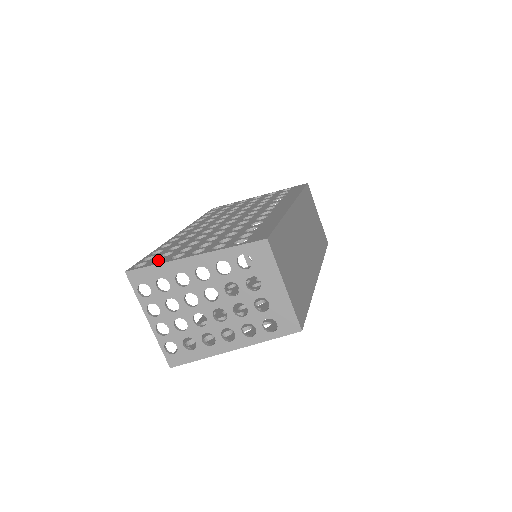
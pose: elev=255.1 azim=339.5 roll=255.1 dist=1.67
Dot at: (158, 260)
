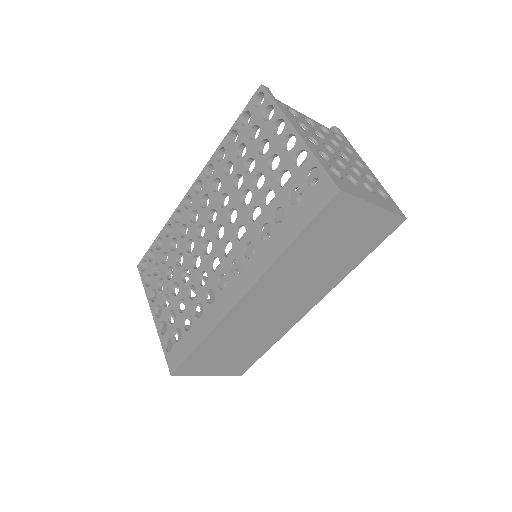
Dot at: (150, 274)
